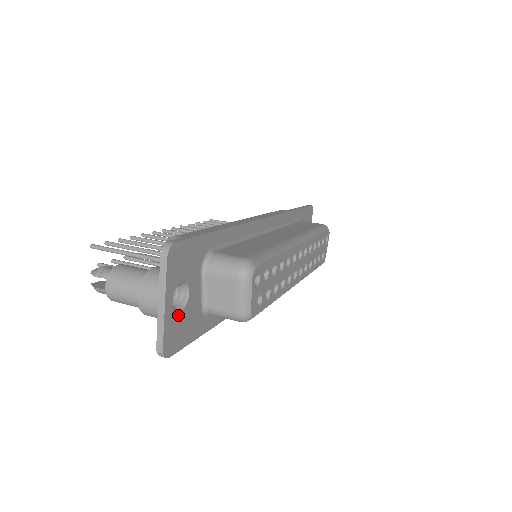
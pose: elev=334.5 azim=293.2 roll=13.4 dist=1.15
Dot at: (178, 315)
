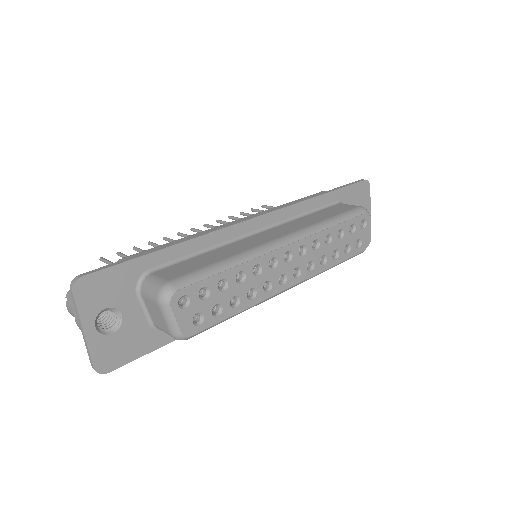
Dot at: (110, 336)
